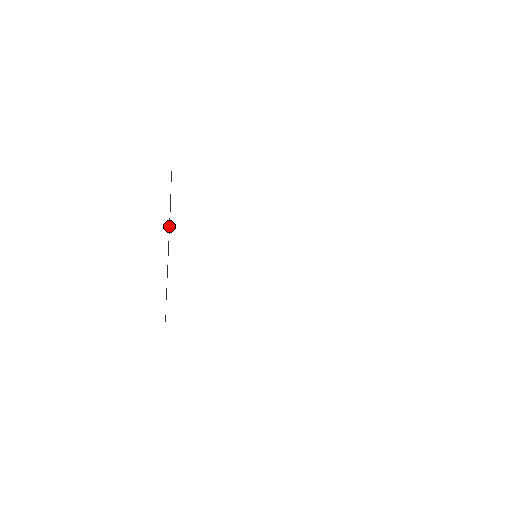
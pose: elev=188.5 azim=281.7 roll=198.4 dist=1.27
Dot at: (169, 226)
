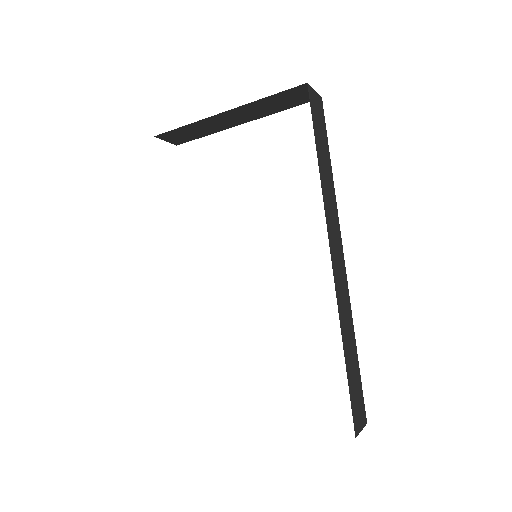
Dot at: occluded
